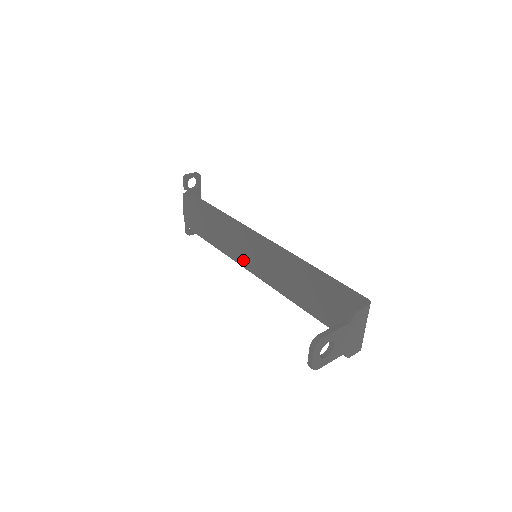
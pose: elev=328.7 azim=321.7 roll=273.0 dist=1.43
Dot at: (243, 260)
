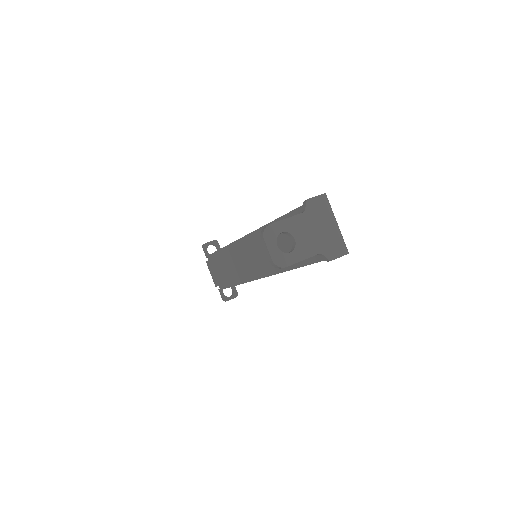
Dot at: (253, 272)
